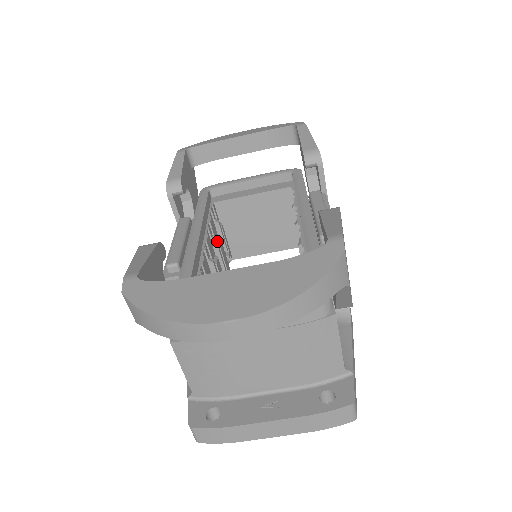
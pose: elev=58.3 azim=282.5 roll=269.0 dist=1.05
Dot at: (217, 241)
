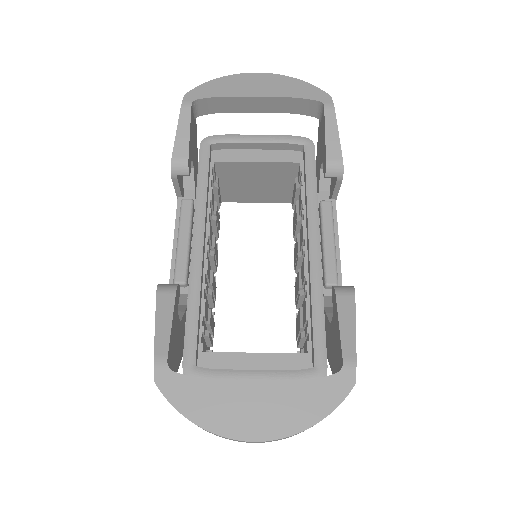
Dot at: occluded
